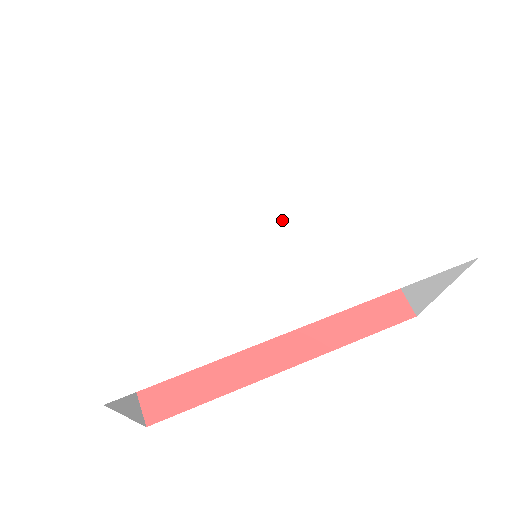
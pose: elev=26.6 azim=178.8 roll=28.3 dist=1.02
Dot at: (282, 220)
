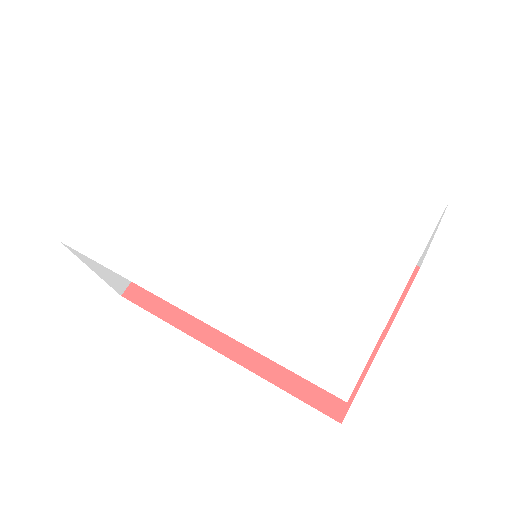
Dot at: (255, 237)
